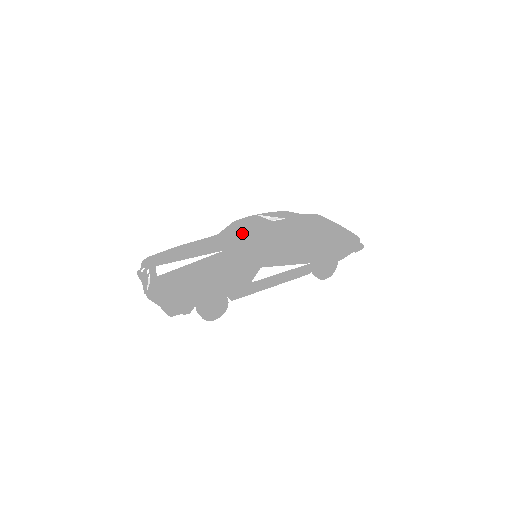
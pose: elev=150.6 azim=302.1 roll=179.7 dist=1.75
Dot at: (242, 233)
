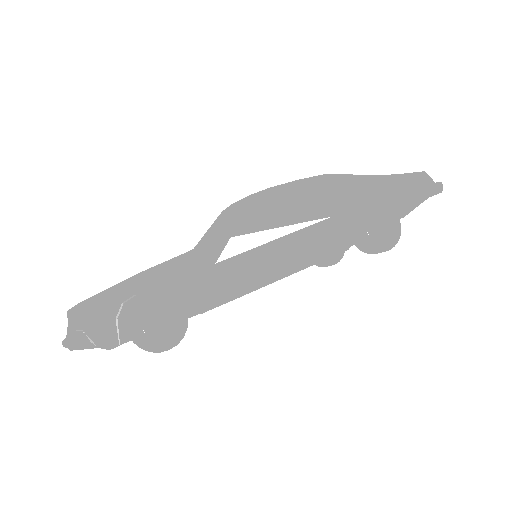
Dot at: (214, 221)
